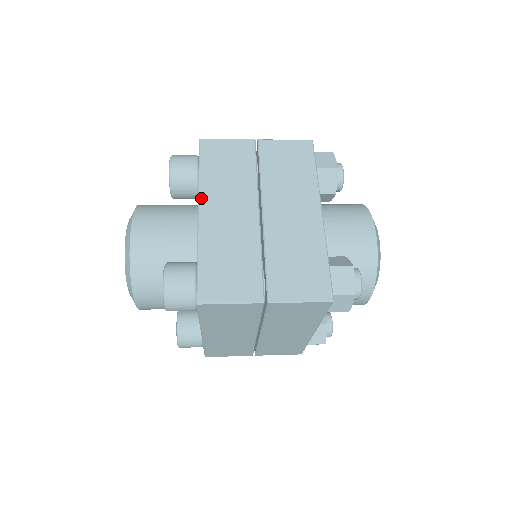
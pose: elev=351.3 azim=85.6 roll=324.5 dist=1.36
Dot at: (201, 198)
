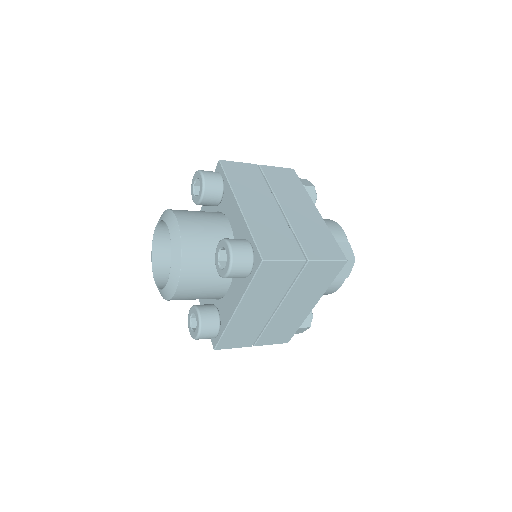
Dot at: (237, 196)
